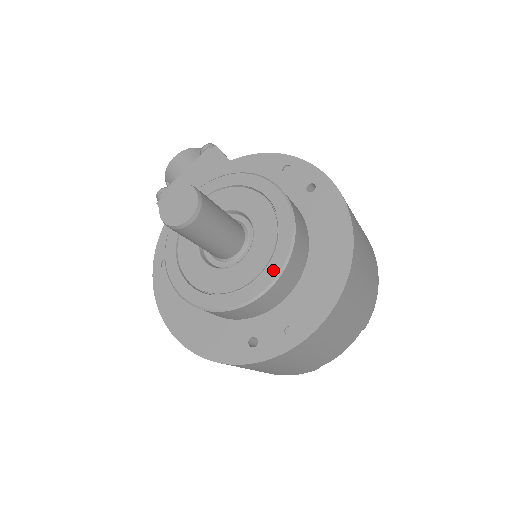
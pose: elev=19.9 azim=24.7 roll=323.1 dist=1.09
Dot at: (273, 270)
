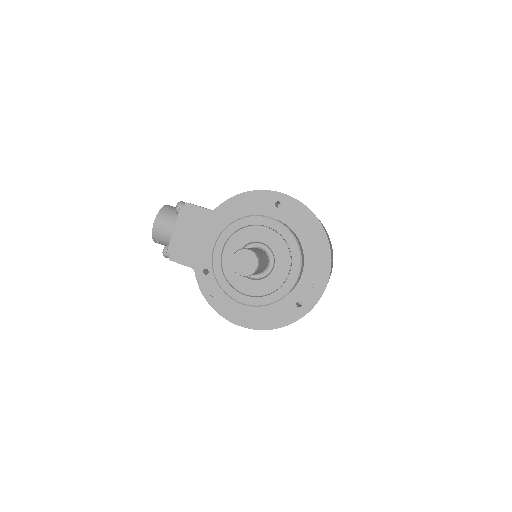
Dot at: (296, 263)
